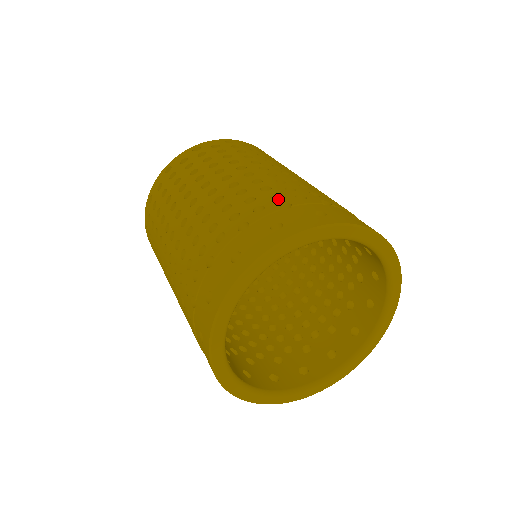
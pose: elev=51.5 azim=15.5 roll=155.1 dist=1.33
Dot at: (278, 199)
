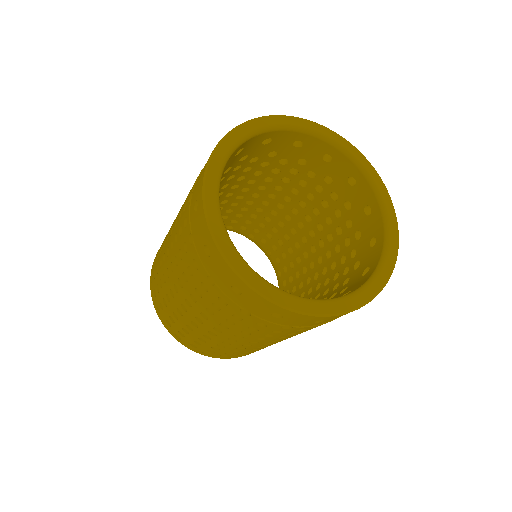
Dot at: occluded
